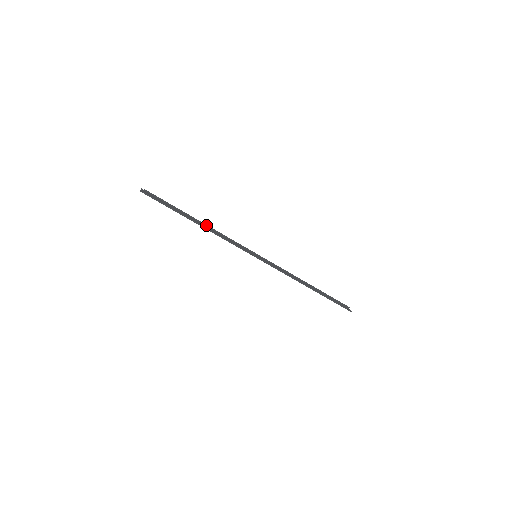
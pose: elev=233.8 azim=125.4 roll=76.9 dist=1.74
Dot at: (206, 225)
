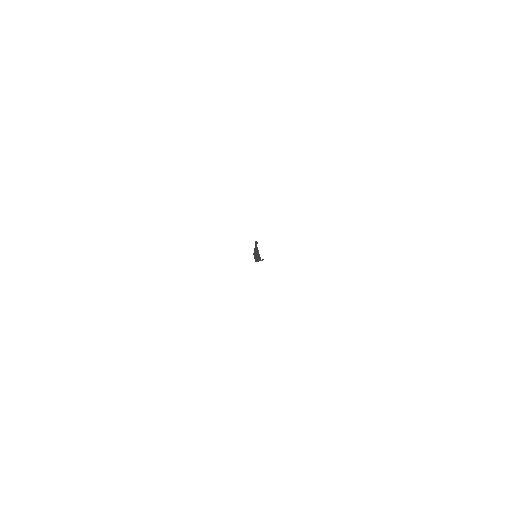
Dot at: occluded
